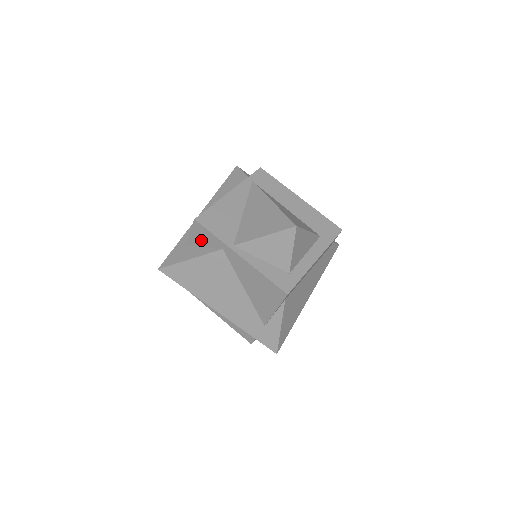
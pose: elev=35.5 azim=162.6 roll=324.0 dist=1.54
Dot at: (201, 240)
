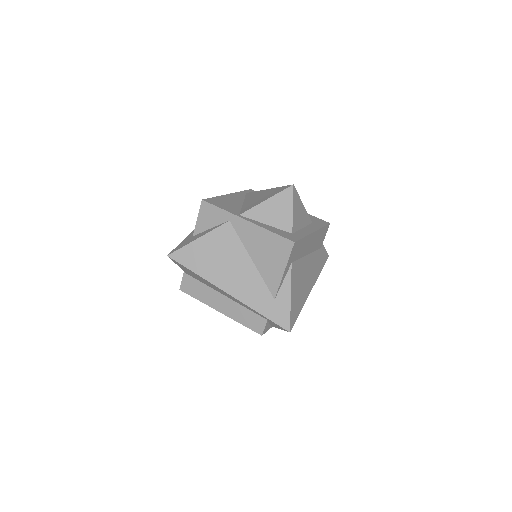
Dot at: (208, 221)
